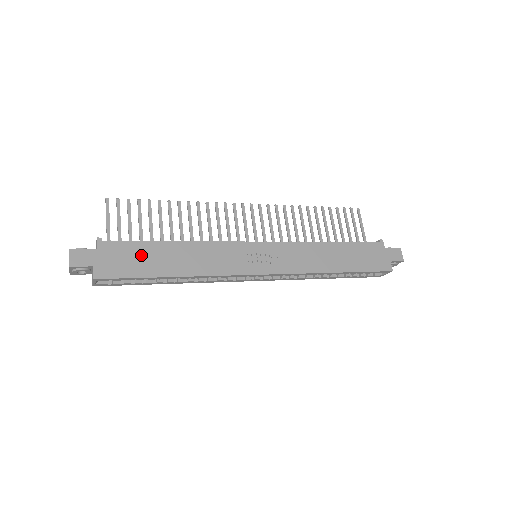
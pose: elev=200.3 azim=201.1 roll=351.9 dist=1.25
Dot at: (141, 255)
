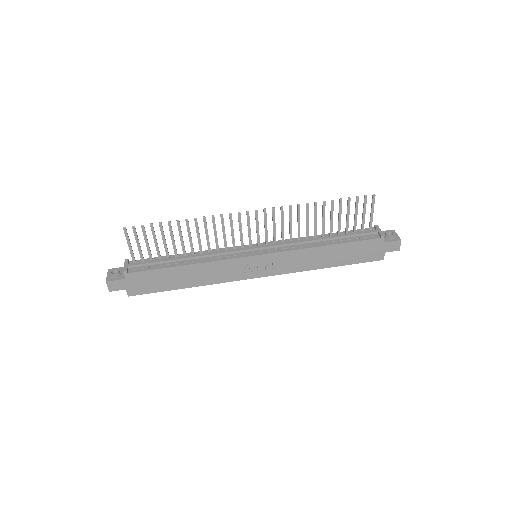
Dot at: (159, 278)
